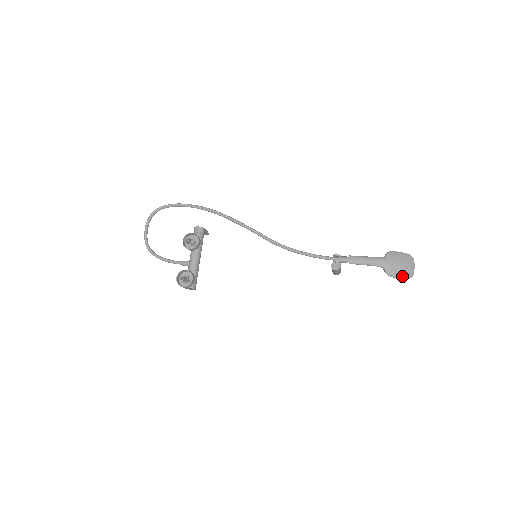
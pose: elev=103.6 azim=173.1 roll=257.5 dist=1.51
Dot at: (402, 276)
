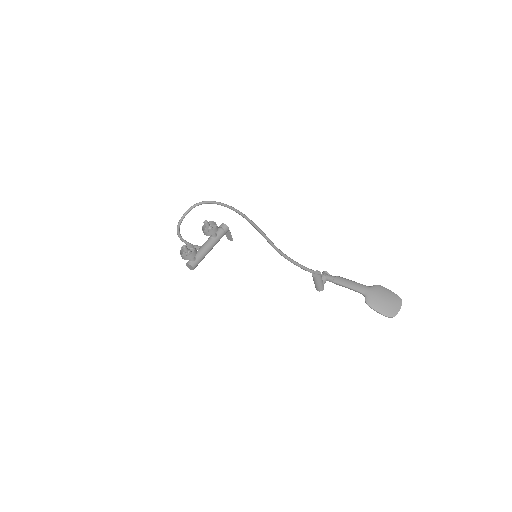
Dot at: (382, 311)
